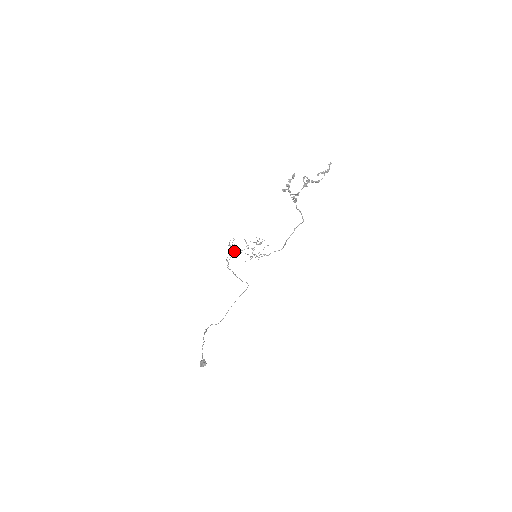
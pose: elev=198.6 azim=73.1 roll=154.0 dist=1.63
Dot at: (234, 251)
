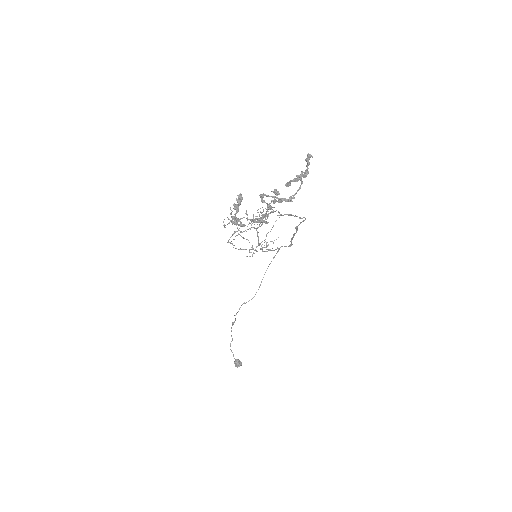
Dot at: (234, 232)
